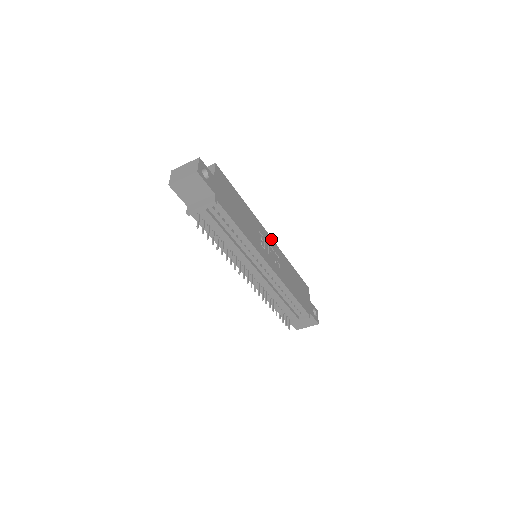
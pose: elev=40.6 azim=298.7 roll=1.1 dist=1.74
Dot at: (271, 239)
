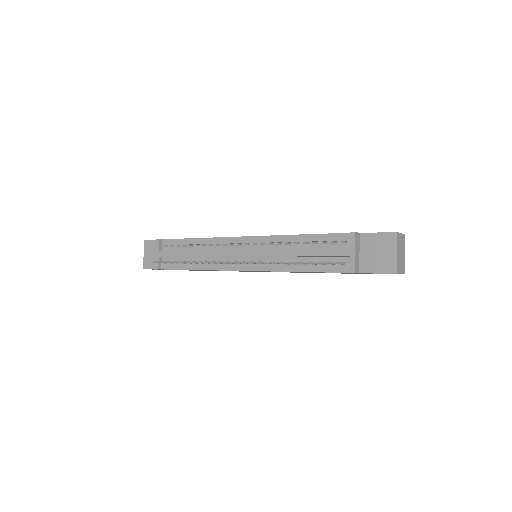
Dot at: occluded
